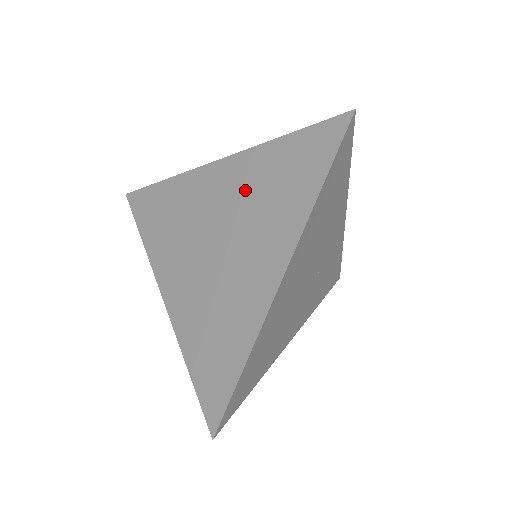
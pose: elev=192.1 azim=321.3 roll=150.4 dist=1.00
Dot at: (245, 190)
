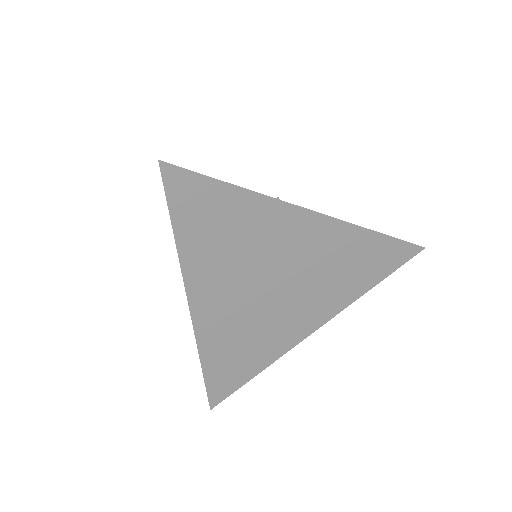
Dot at: occluded
